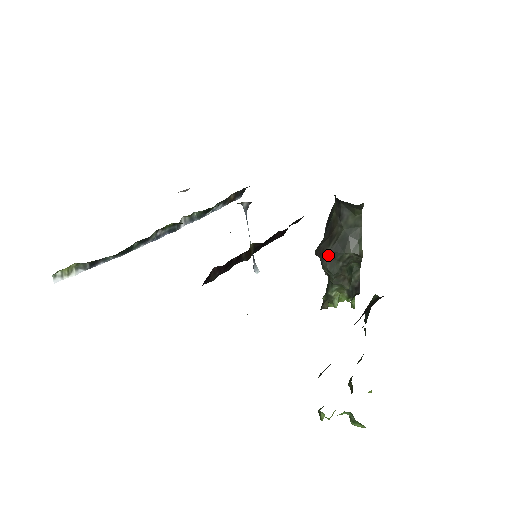
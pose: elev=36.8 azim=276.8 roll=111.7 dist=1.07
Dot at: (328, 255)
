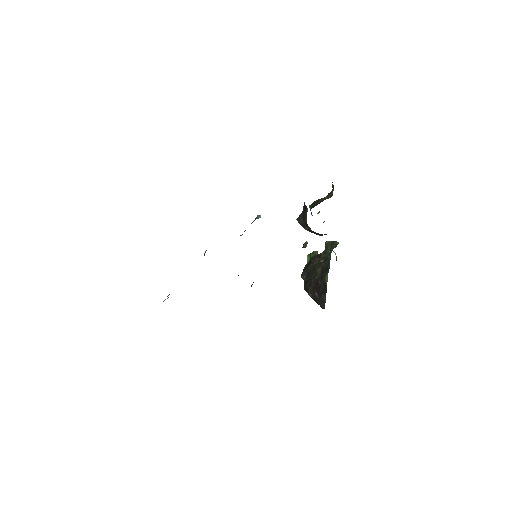
Dot at: (305, 229)
